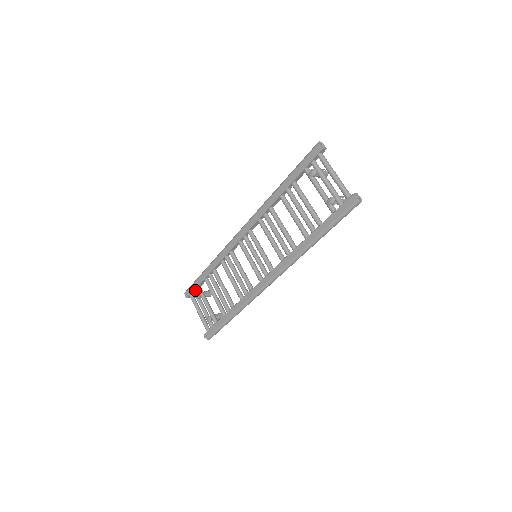
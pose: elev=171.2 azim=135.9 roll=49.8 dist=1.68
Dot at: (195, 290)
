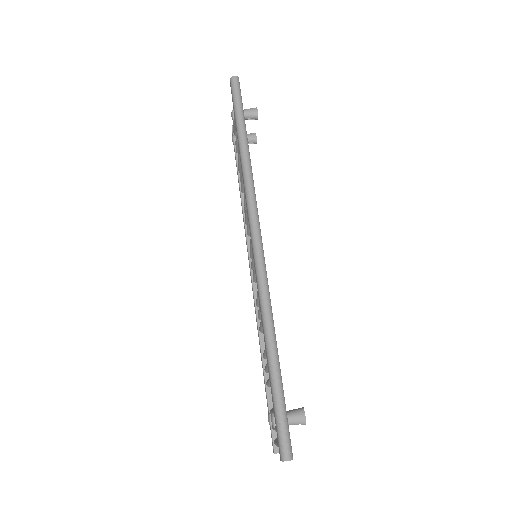
Dot at: occluded
